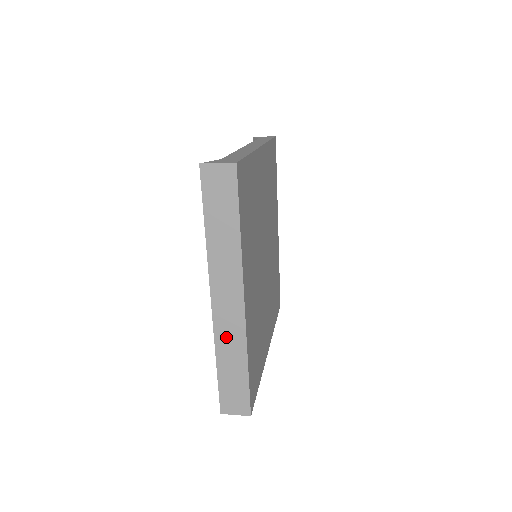
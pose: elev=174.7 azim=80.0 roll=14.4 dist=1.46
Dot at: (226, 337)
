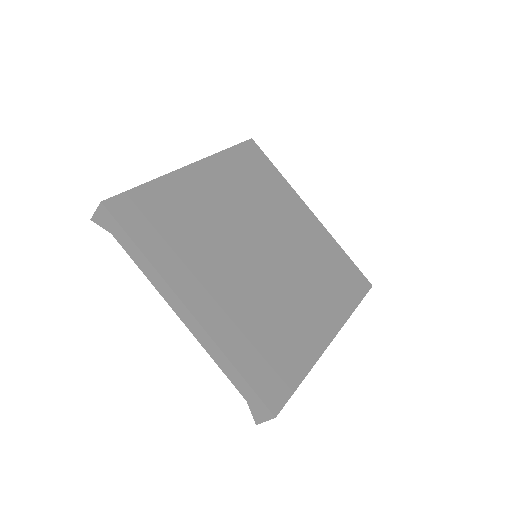
Dot at: occluded
